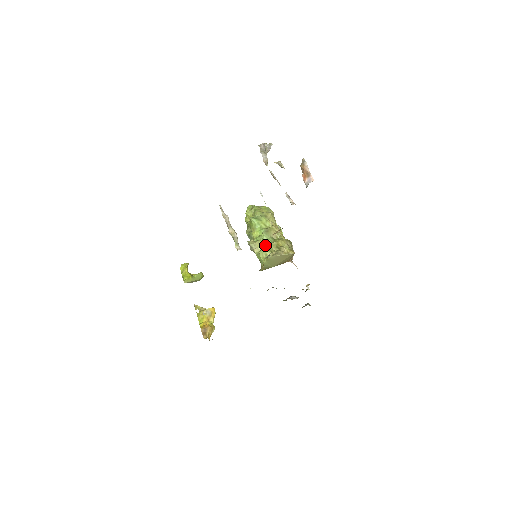
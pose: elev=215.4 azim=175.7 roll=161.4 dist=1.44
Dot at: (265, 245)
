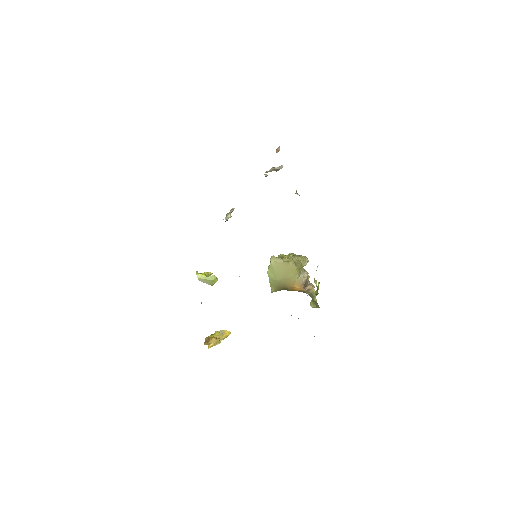
Dot at: occluded
